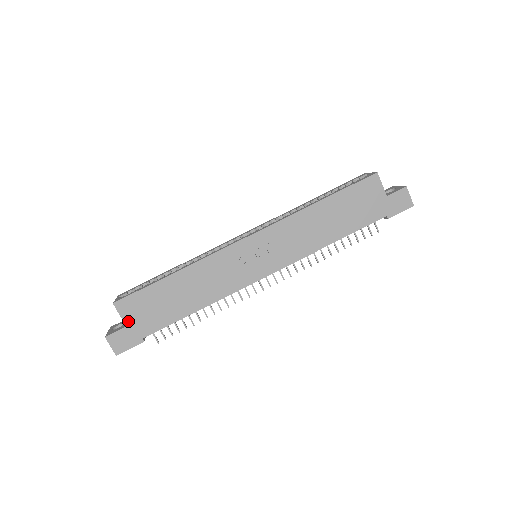
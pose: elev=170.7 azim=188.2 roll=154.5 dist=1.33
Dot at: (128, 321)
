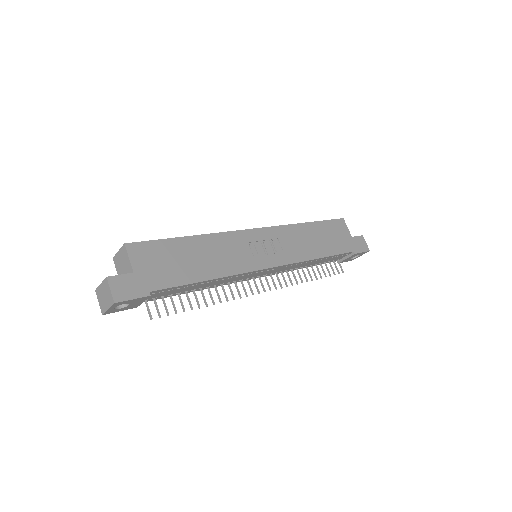
Dot at: (137, 267)
